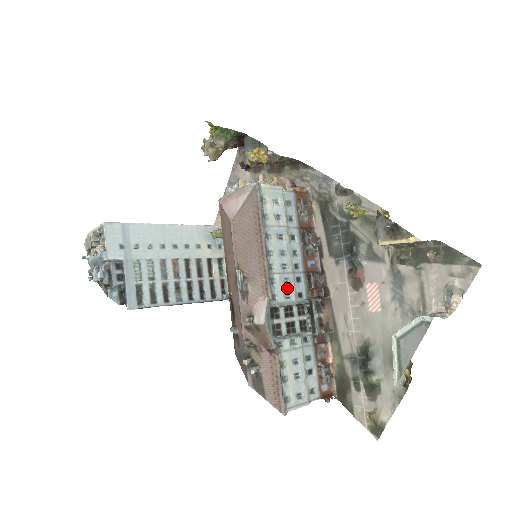
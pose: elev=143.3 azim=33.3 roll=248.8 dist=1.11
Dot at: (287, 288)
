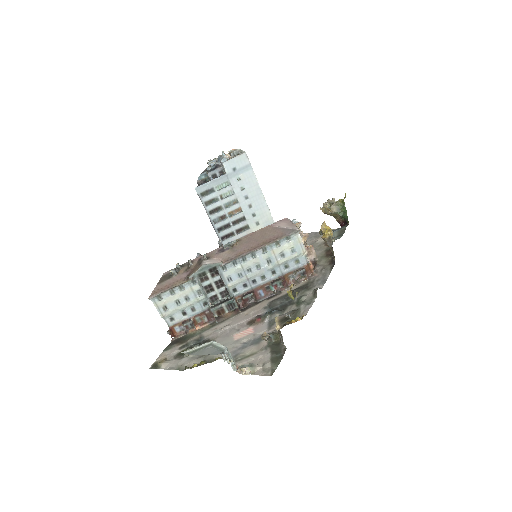
Dot at: (235, 277)
